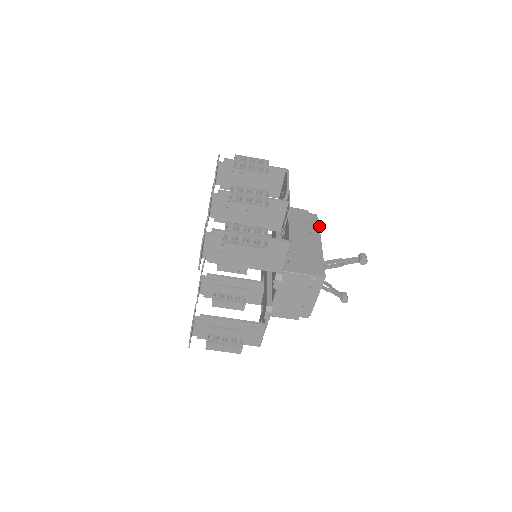
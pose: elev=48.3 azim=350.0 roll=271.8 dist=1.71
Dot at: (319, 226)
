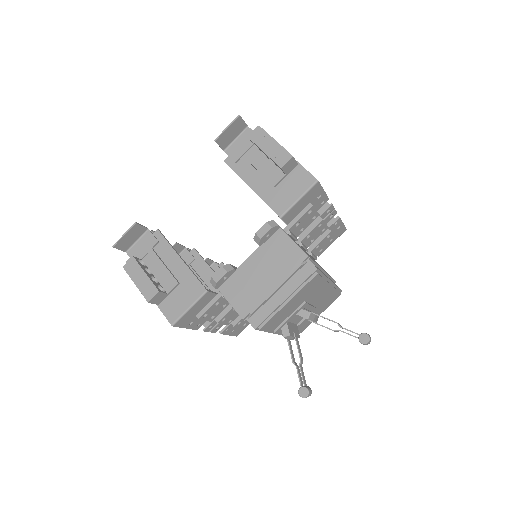
Dot at: occluded
